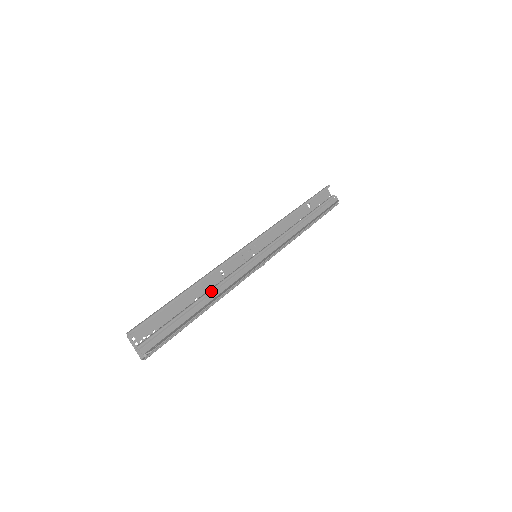
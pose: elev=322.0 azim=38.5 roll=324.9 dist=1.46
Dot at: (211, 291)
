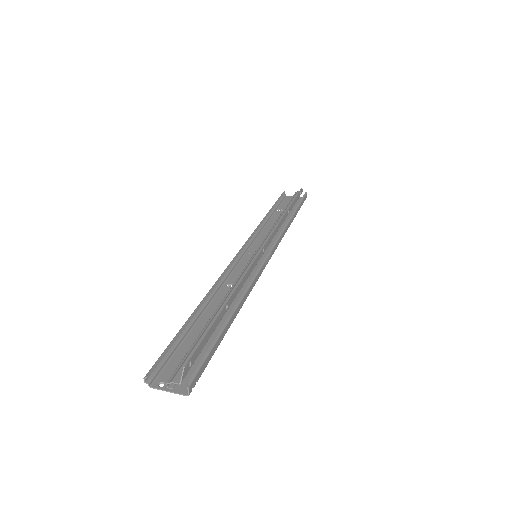
Dot at: (225, 297)
